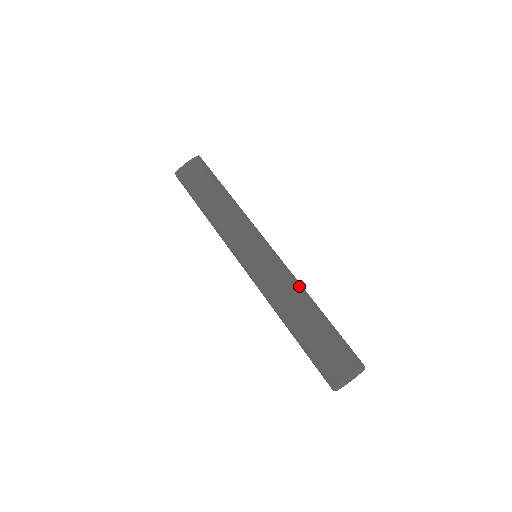
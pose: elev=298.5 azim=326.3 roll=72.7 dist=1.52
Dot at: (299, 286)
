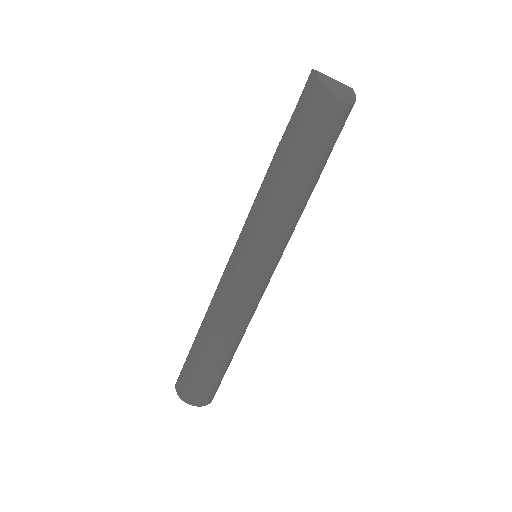
Dot at: occluded
